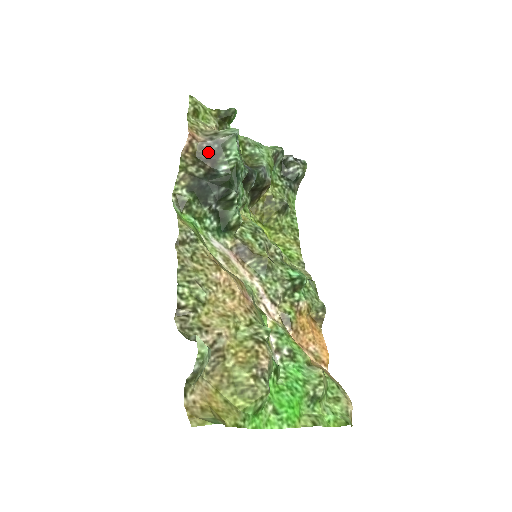
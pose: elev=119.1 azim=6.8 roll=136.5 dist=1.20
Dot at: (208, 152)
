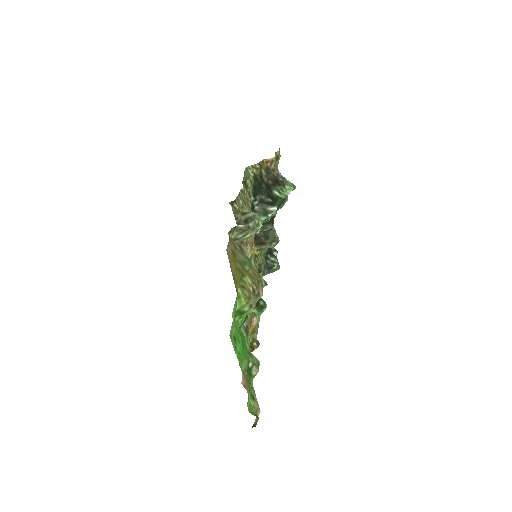
Dot at: (275, 177)
